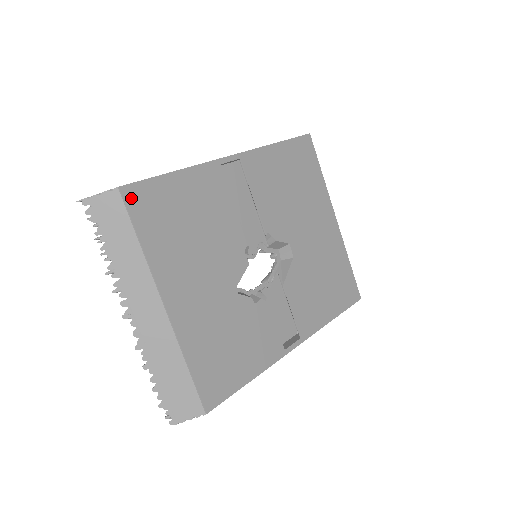
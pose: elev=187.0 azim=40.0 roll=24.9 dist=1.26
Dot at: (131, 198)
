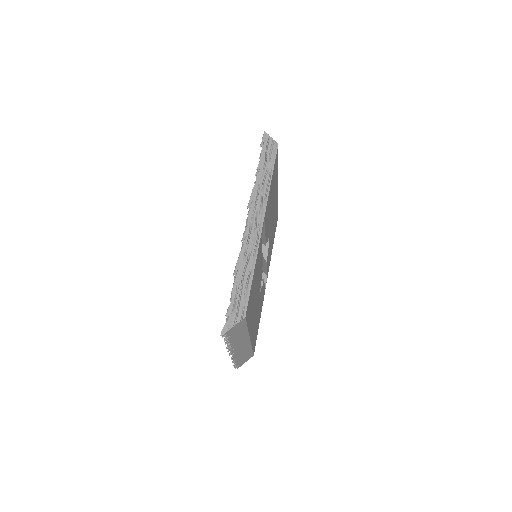
Dot at: (247, 314)
